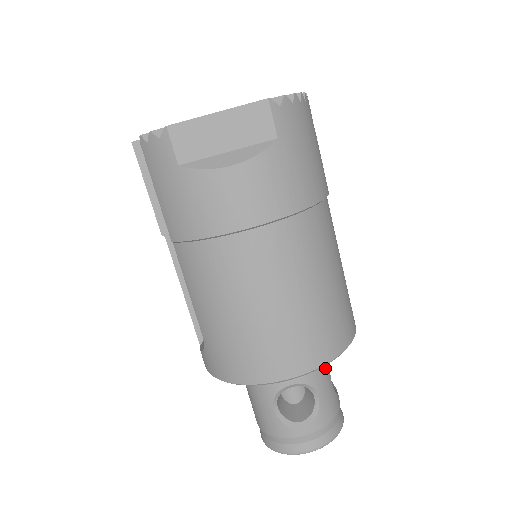
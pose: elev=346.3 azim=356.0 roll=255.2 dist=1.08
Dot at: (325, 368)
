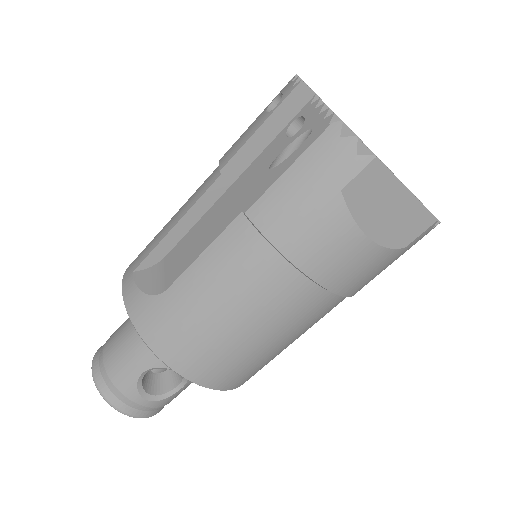
Dot at: occluded
